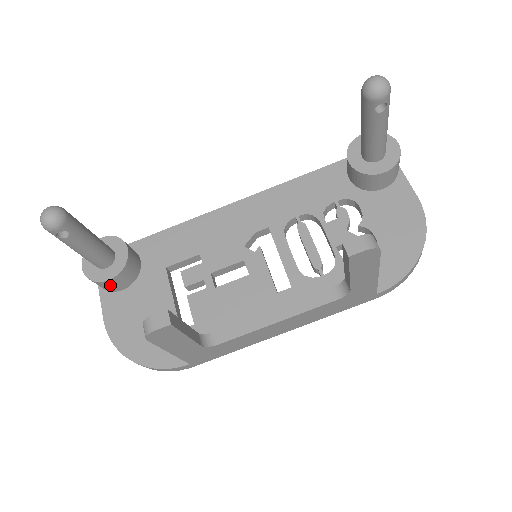
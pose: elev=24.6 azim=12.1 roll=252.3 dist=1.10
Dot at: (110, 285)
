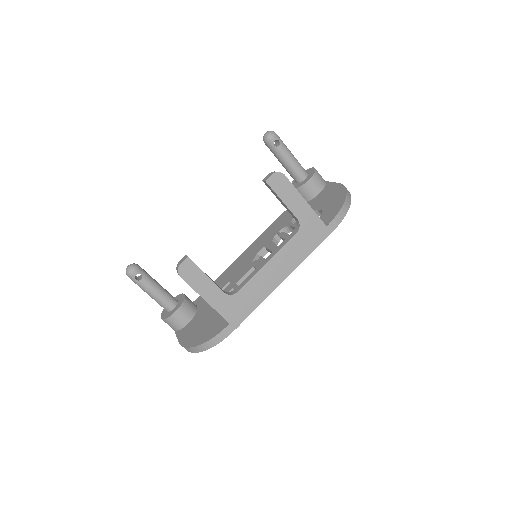
Dot at: (178, 318)
